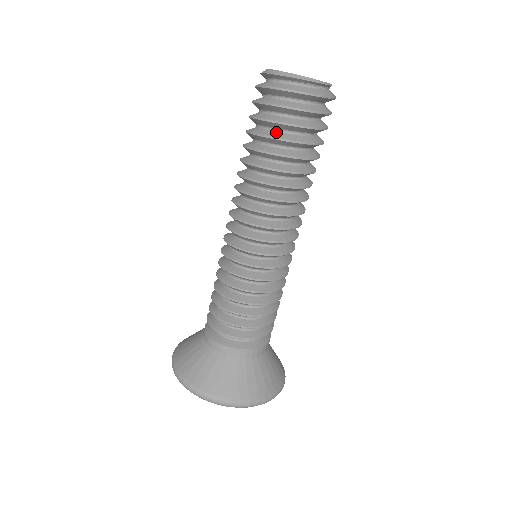
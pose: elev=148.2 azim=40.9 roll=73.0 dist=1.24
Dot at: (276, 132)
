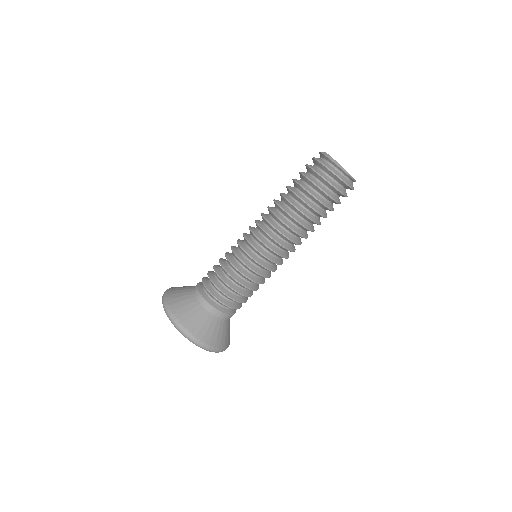
Dot at: (314, 192)
